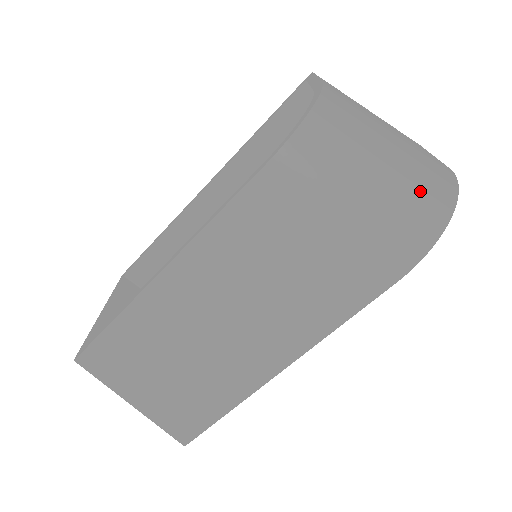
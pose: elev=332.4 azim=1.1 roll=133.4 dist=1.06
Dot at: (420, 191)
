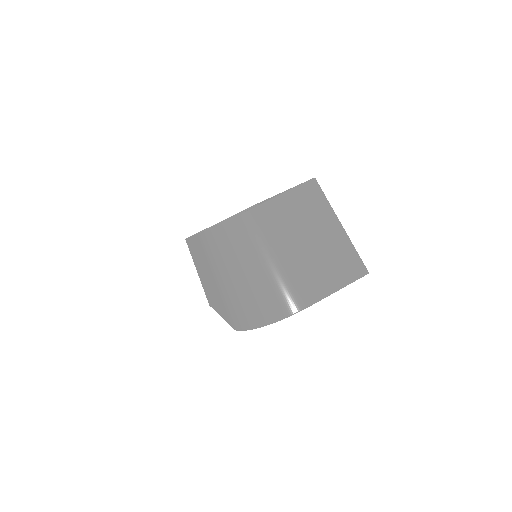
Dot at: (250, 302)
